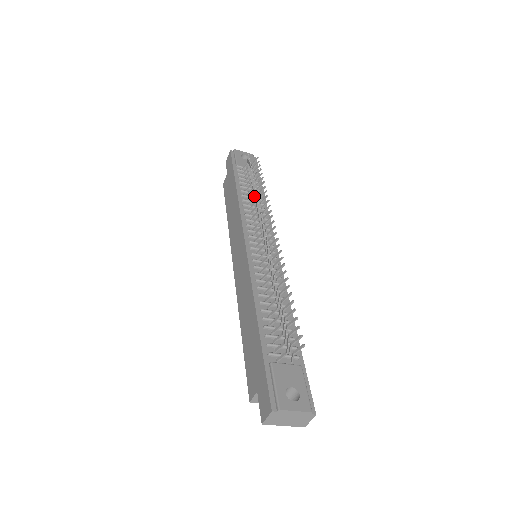
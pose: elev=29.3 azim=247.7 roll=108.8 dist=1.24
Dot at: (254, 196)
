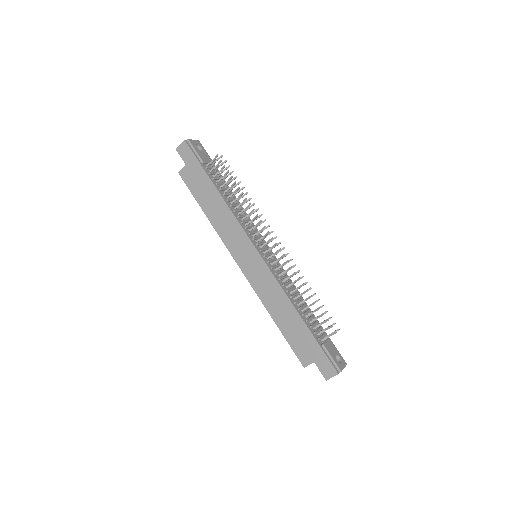
Dot at: (242, 203)
